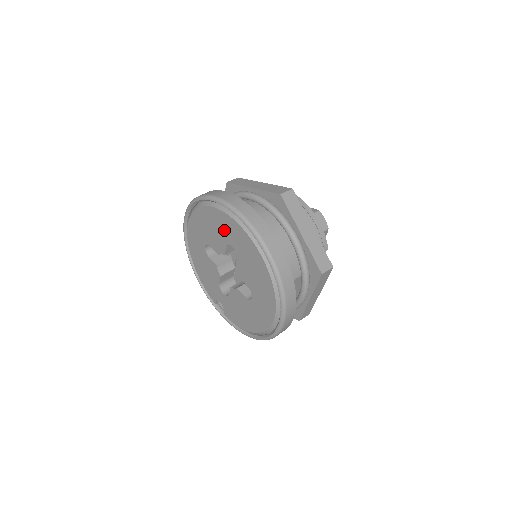
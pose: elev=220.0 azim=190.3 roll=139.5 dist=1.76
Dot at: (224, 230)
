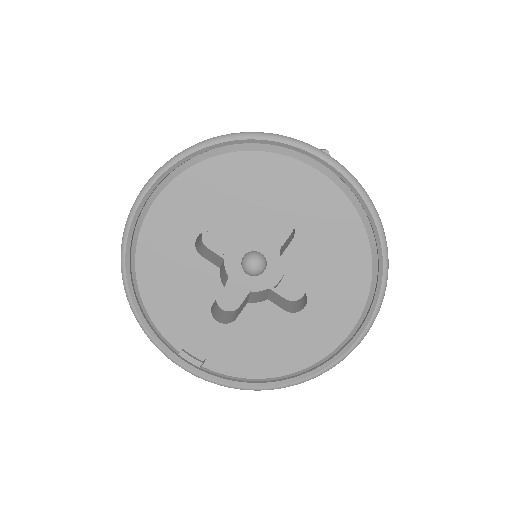
Dot at: (275, 191)
